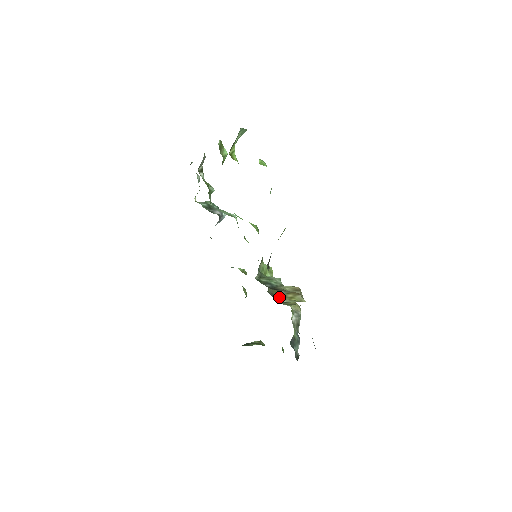
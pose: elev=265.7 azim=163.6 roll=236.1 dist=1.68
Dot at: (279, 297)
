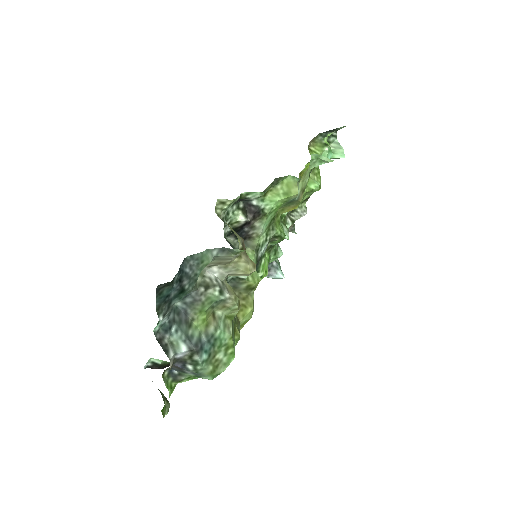
Dot at: (235, 316)
